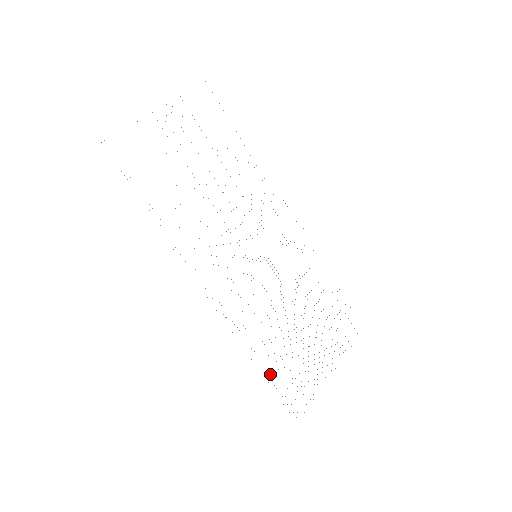
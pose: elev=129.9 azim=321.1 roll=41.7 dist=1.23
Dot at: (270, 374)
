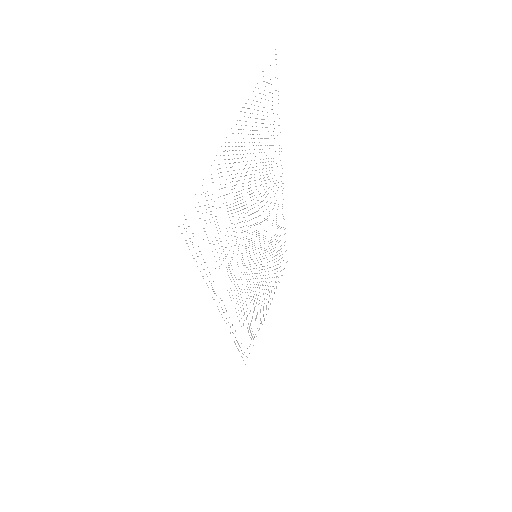
Dot at: occluded
